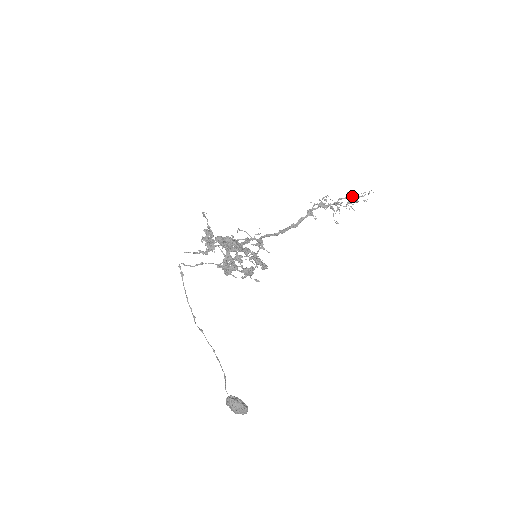
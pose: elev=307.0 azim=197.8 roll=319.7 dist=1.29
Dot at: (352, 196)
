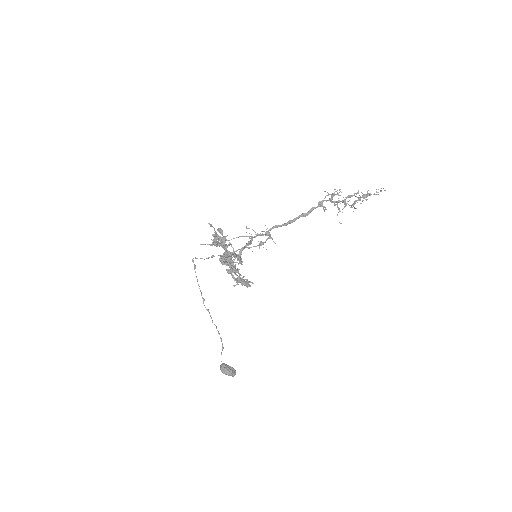
Dot at: (358, 198)
